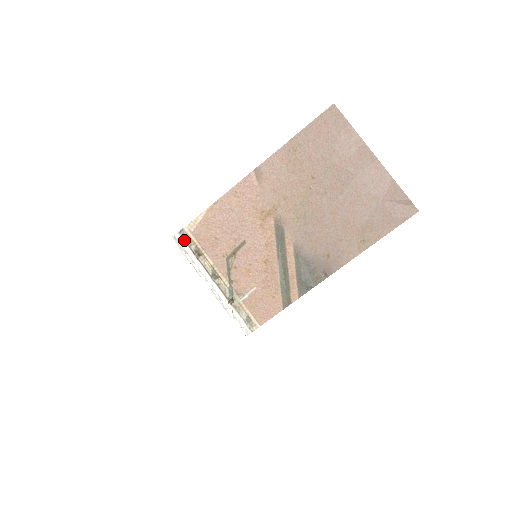
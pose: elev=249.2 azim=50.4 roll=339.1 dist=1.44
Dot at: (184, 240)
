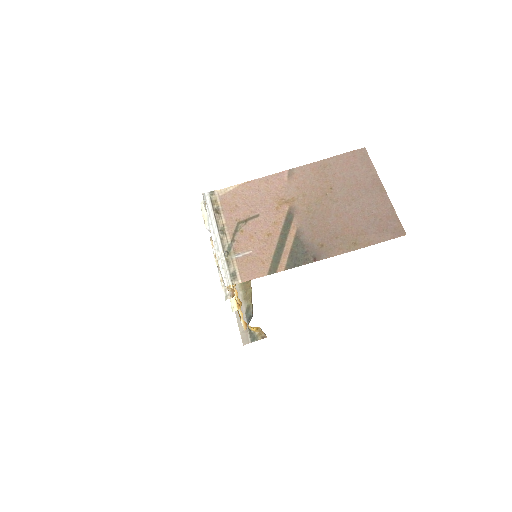
Dot at: (211, 199)
